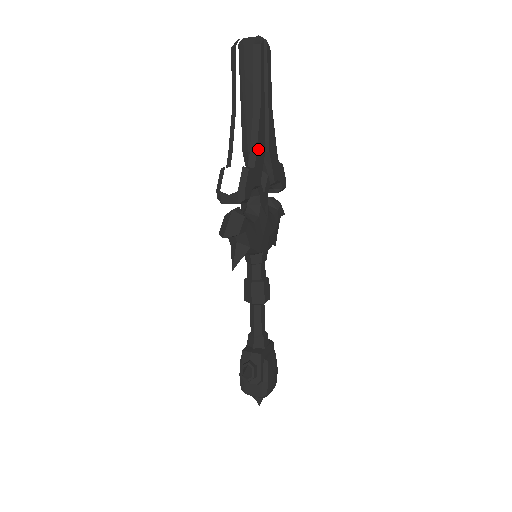
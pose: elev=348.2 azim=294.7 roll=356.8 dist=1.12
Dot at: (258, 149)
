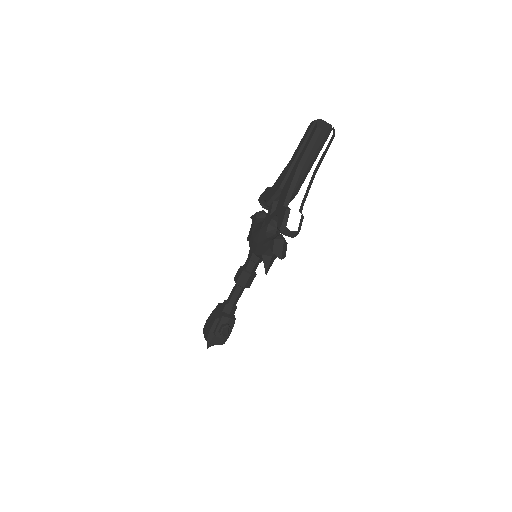
Dot at: (304, 199)
